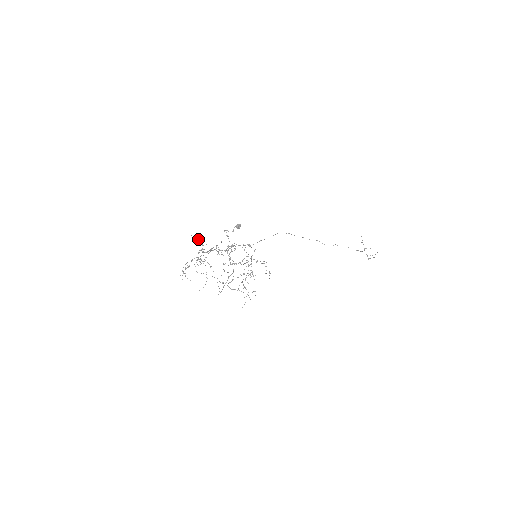
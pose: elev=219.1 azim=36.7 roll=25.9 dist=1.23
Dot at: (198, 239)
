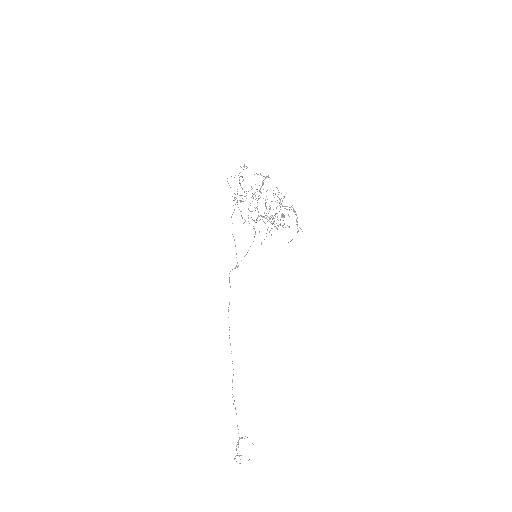
Dot at: occluded
